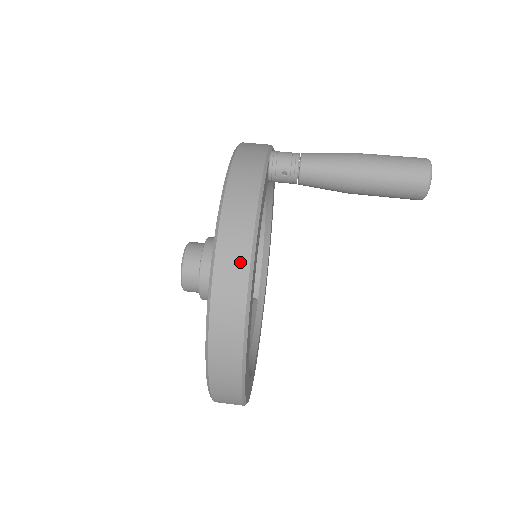
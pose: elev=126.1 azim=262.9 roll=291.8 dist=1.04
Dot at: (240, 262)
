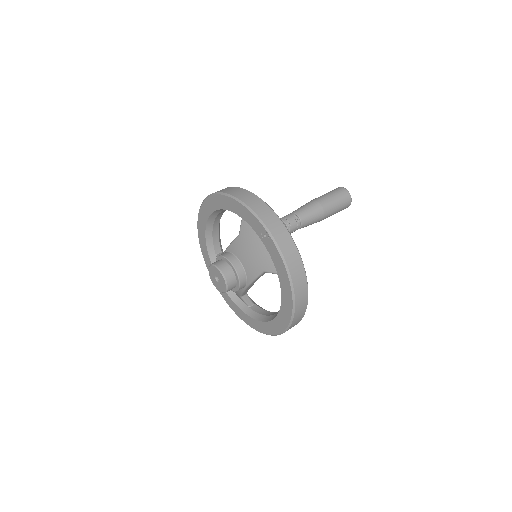
Dot at: (305, 297)
